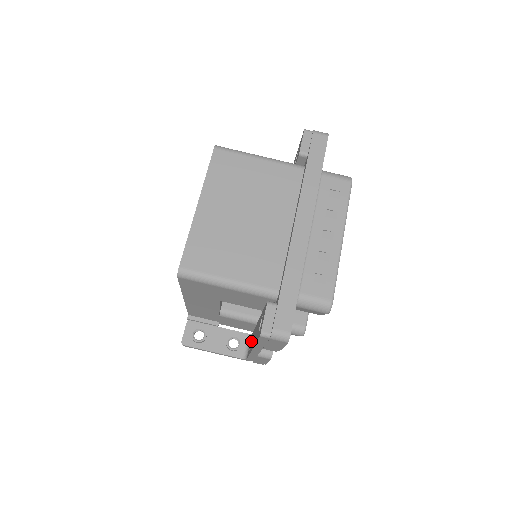
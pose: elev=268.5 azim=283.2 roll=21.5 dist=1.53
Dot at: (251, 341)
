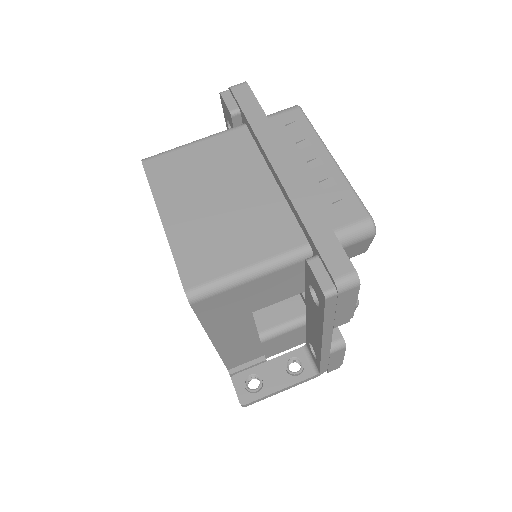
Dot at: (311, 349)
